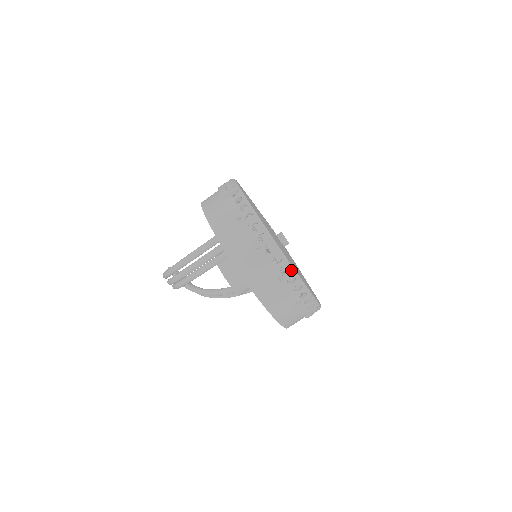
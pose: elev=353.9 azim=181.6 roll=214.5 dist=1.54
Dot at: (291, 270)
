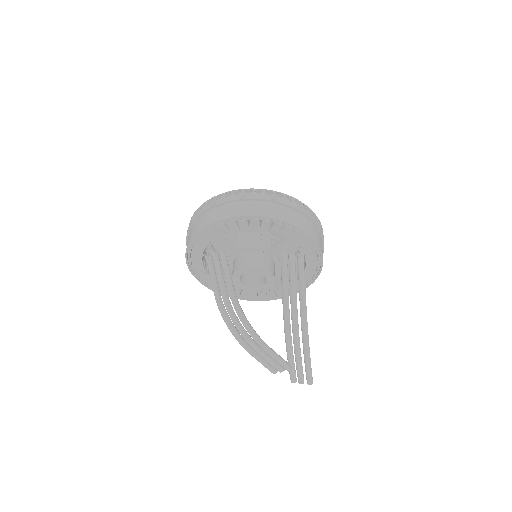
Dot at: (214, 197)
